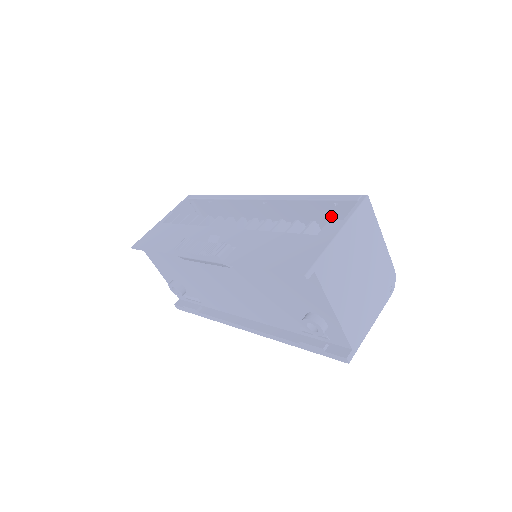
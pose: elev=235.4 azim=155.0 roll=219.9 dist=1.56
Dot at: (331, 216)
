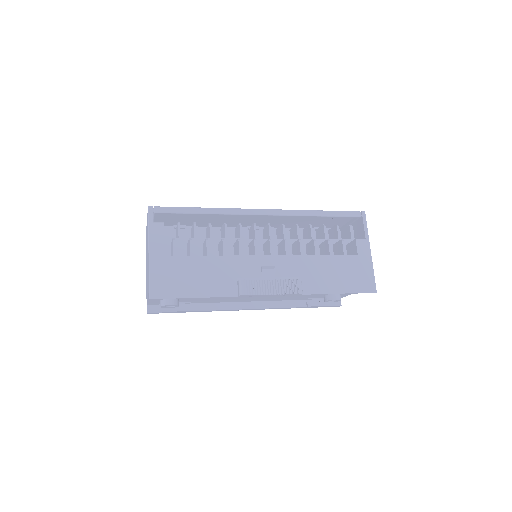
Dot at: (325, 220)
